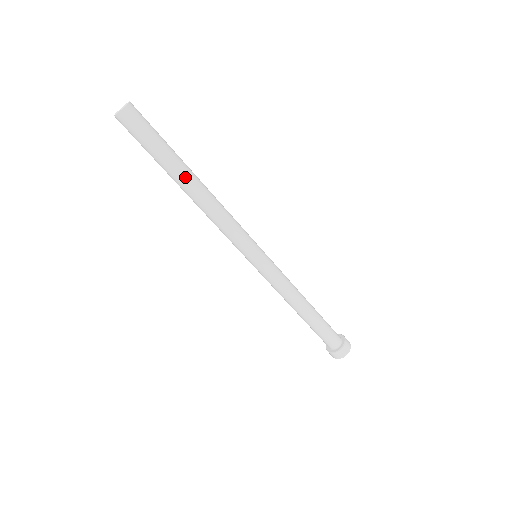
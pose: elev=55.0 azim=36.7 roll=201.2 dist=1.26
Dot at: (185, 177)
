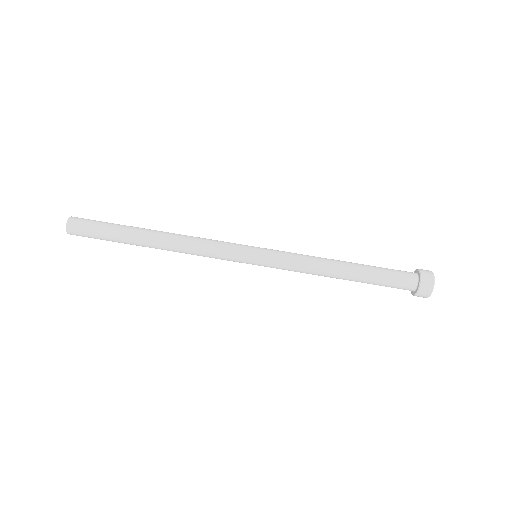
Dot at: (143, 234)
